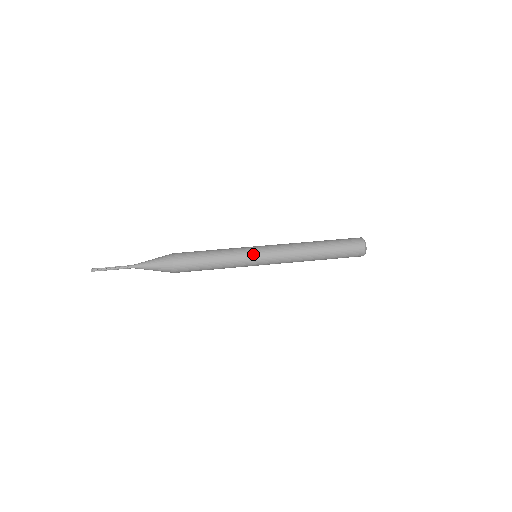
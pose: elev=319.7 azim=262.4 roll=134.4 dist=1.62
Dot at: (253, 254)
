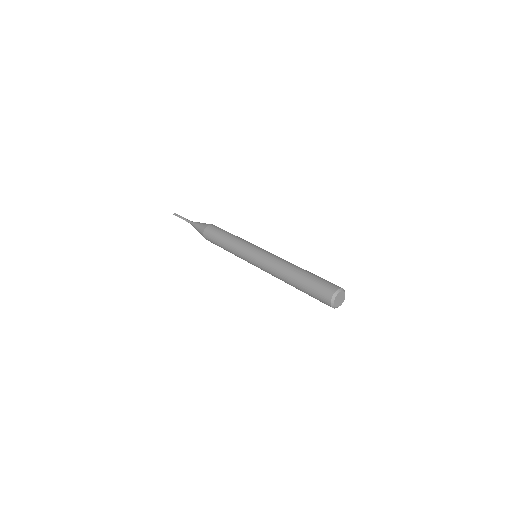
Dot at: (250, 249)
